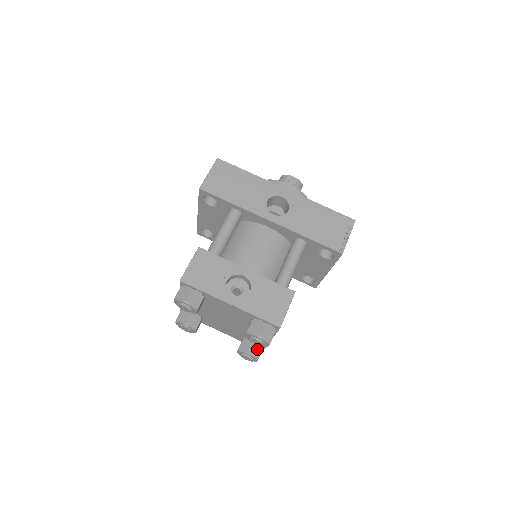
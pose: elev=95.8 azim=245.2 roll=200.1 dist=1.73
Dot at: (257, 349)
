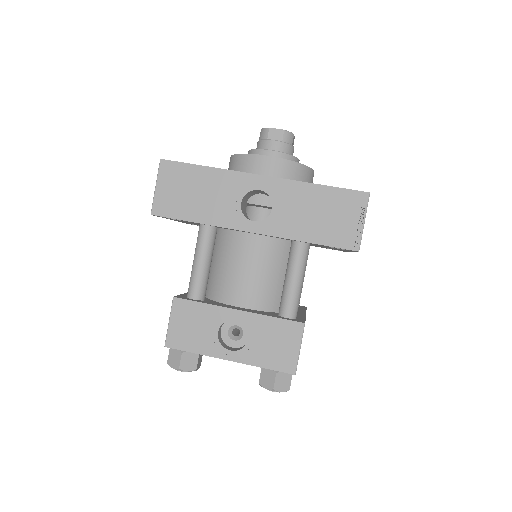
Dot at: occluded
